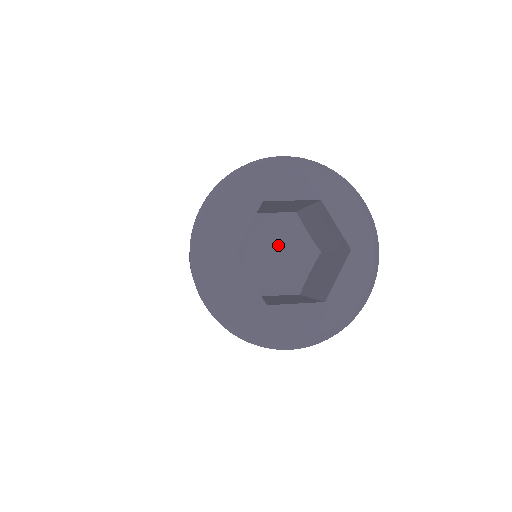
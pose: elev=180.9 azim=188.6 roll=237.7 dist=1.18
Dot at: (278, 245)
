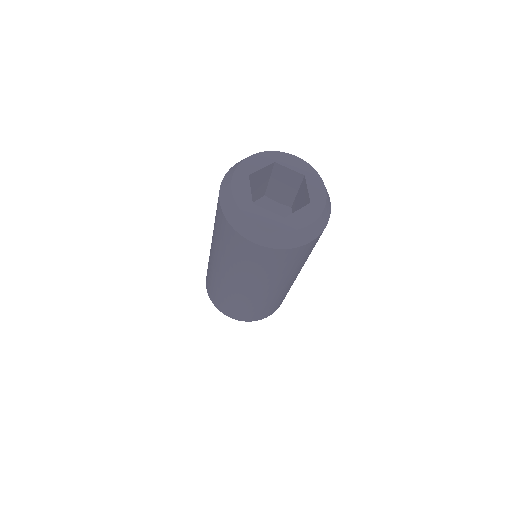
Dot at: occluded
